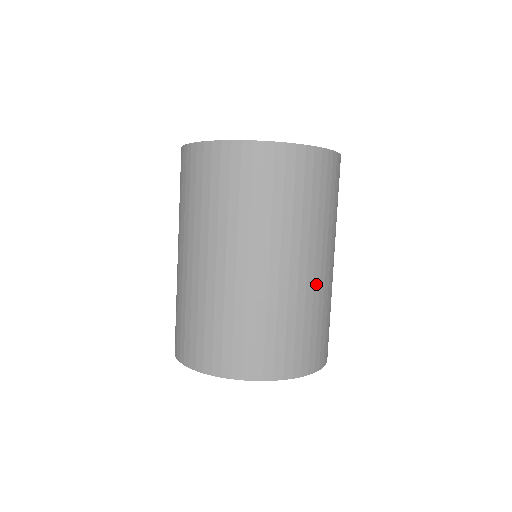
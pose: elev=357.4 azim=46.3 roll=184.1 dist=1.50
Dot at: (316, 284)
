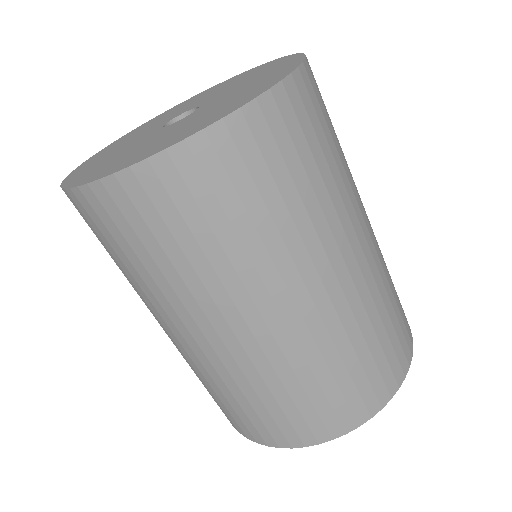
Dot at: (376, 241)
